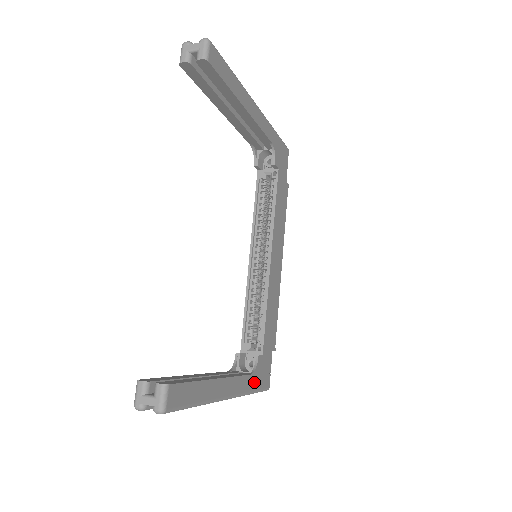
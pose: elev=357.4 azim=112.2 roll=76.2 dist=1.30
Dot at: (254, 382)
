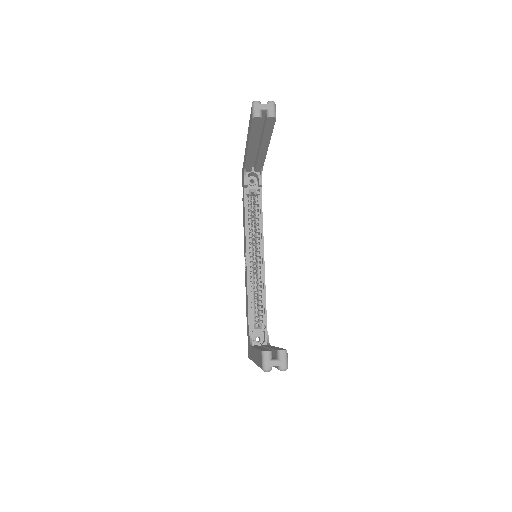
Dot at: occluded
